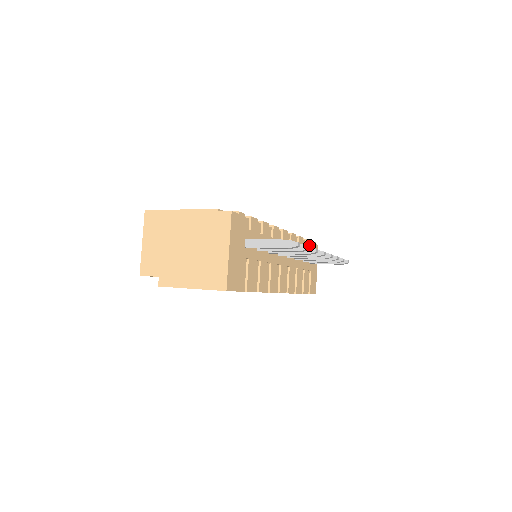
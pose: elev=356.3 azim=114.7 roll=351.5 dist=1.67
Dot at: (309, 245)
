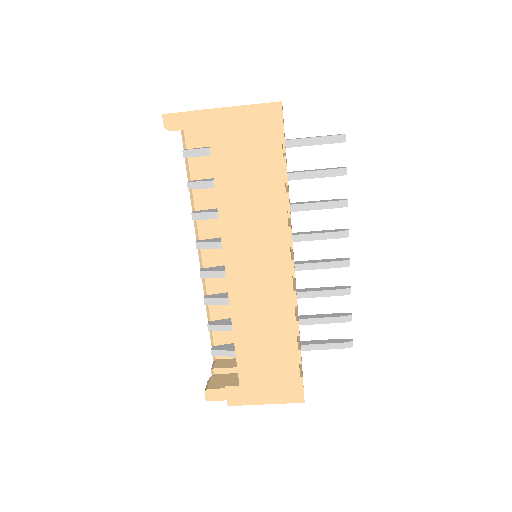
Dot at: occluded
